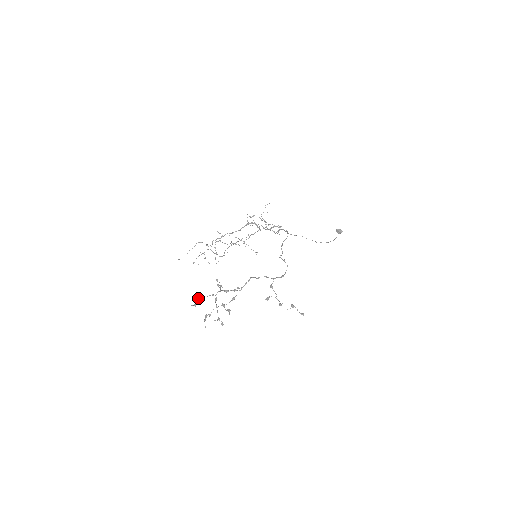
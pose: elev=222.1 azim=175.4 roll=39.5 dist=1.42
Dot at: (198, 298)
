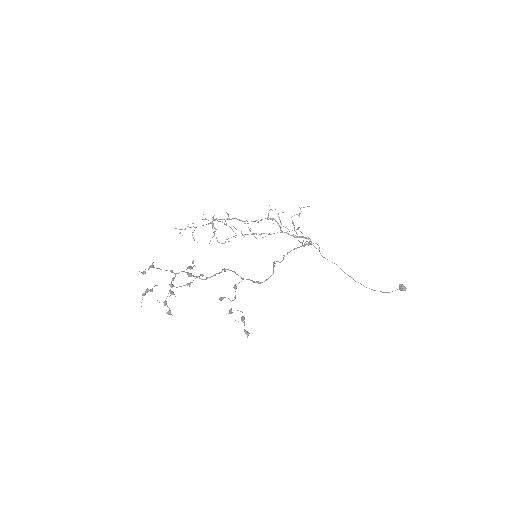
Dot at: occluded
